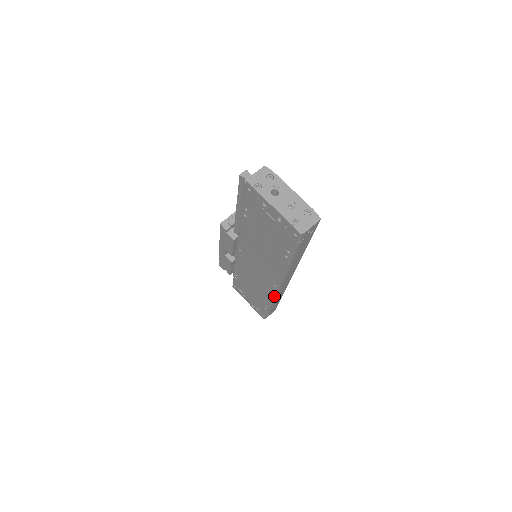
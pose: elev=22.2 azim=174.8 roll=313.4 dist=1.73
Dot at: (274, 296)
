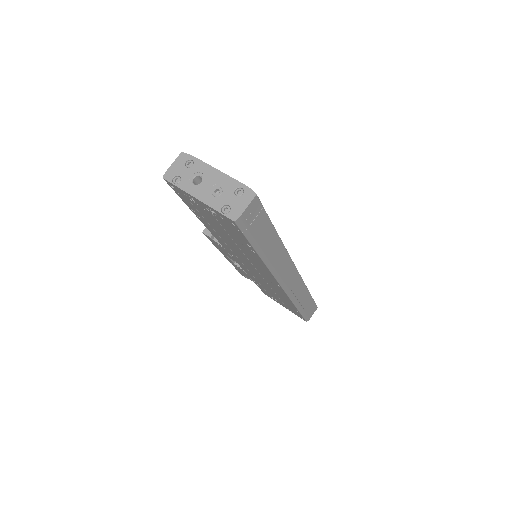
Dot at: (289, 296)
